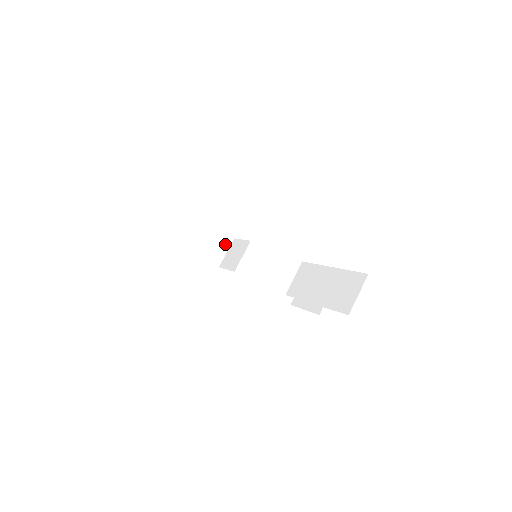
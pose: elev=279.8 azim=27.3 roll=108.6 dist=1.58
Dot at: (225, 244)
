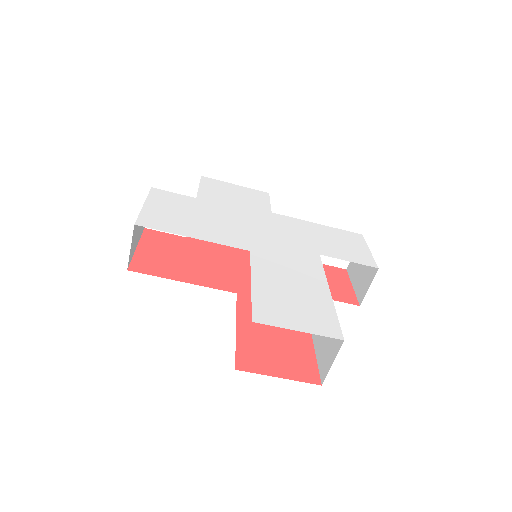
Dot at: occluded
